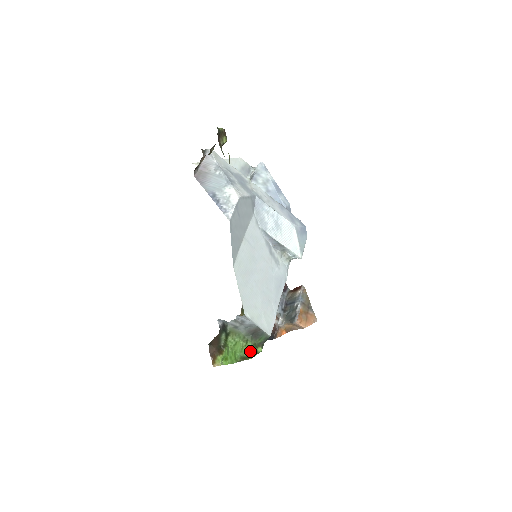
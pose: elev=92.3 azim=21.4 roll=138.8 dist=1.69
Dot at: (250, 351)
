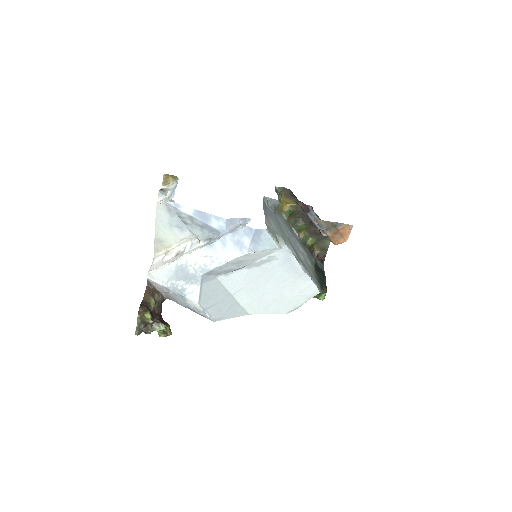
Dot at: (319, 299)
